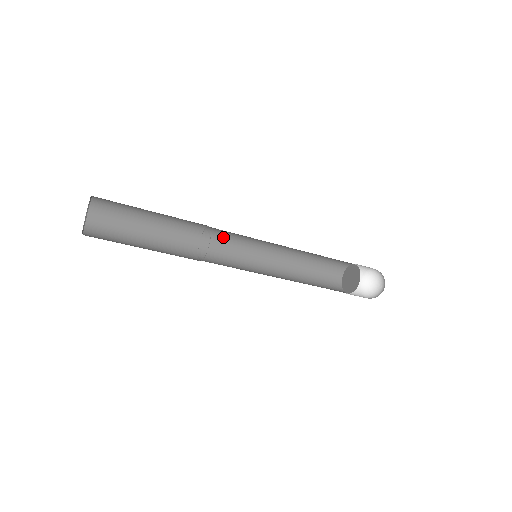
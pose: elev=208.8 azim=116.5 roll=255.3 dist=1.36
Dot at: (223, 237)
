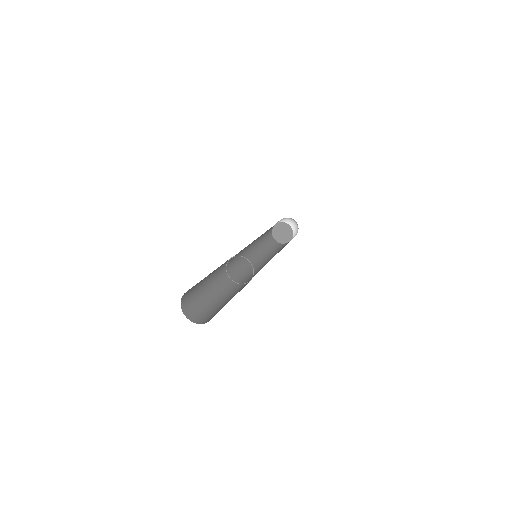
Dot at: occluded
